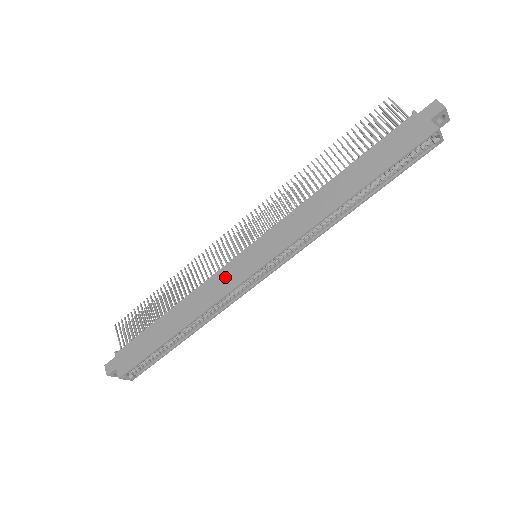
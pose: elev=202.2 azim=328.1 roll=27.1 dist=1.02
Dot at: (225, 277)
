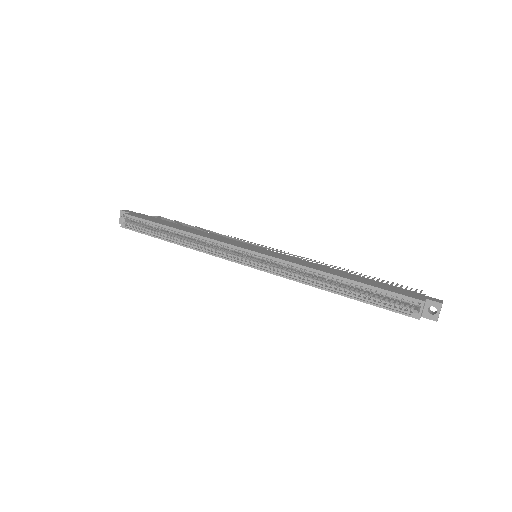
Dot at: (231, 241)
